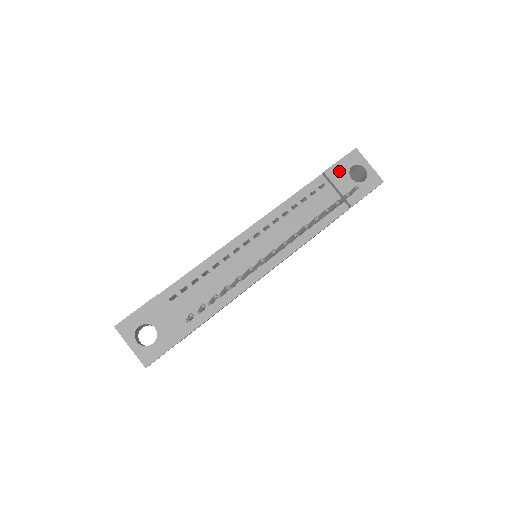
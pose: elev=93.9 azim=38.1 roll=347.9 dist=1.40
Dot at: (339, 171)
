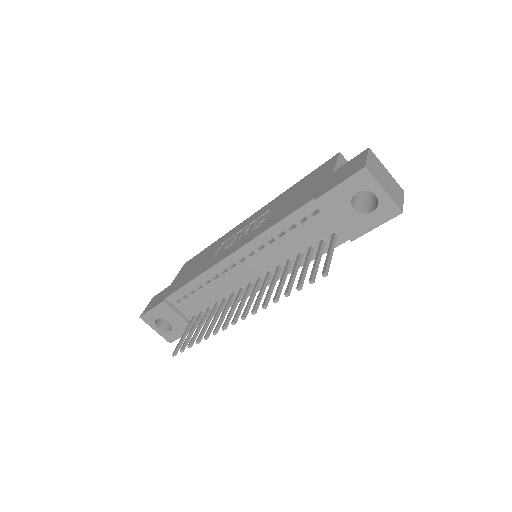
Dot at: (336, 199)
